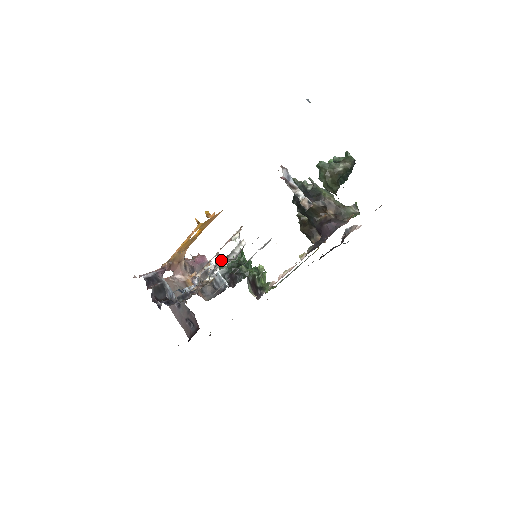
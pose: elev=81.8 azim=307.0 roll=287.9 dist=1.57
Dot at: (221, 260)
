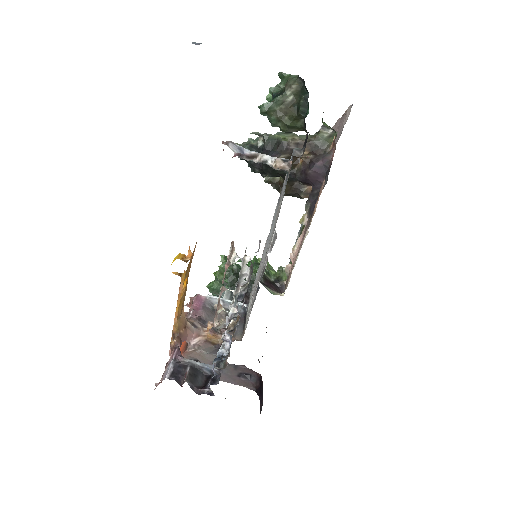
Dot at: (236, 294)
